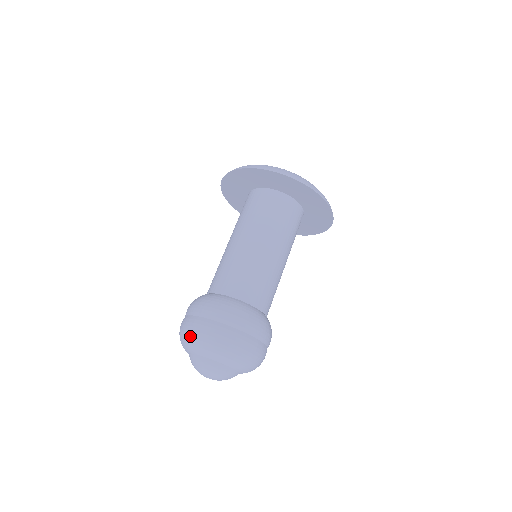
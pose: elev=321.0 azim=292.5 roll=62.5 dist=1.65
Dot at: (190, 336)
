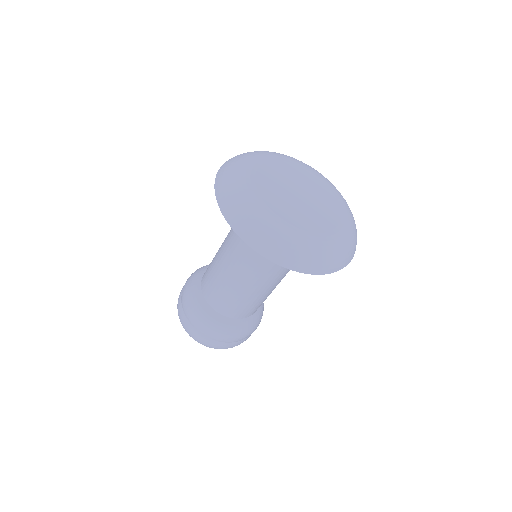
Dot at: occluded
